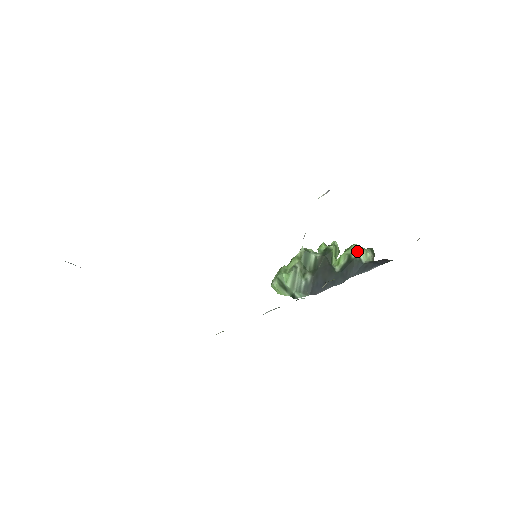
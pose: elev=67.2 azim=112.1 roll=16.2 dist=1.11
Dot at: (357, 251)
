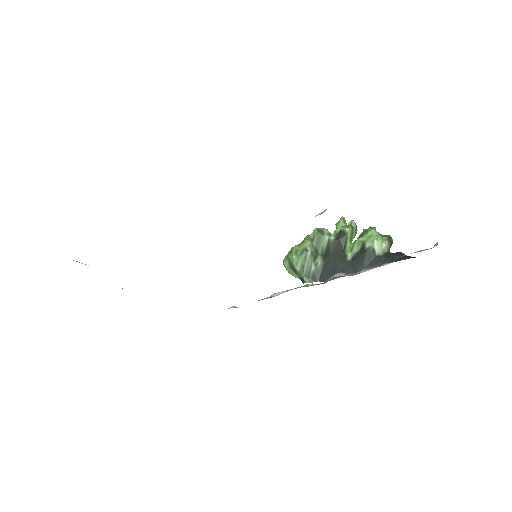
Dot at: (372, 240)
